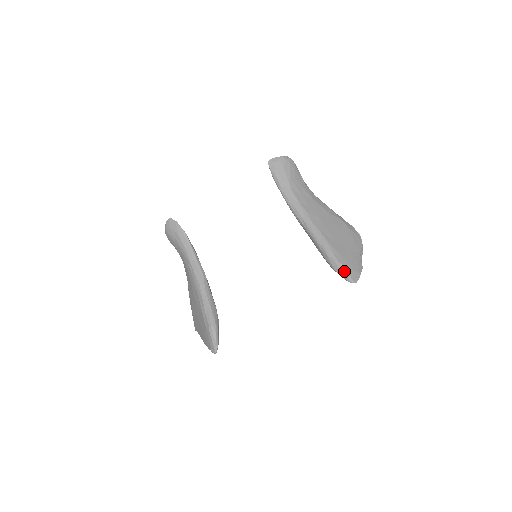
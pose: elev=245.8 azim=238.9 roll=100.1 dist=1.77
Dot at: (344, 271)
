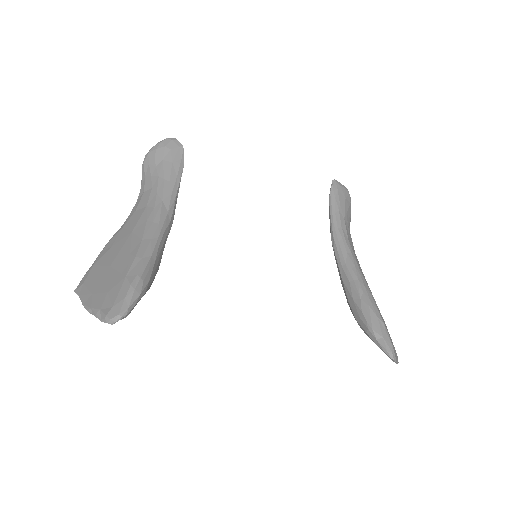
Dot at: (388, 337)
